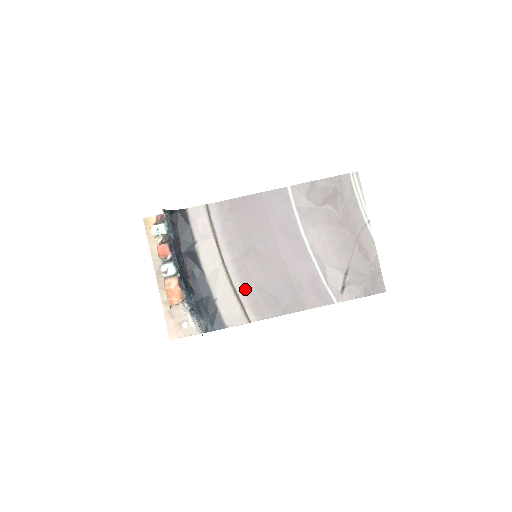
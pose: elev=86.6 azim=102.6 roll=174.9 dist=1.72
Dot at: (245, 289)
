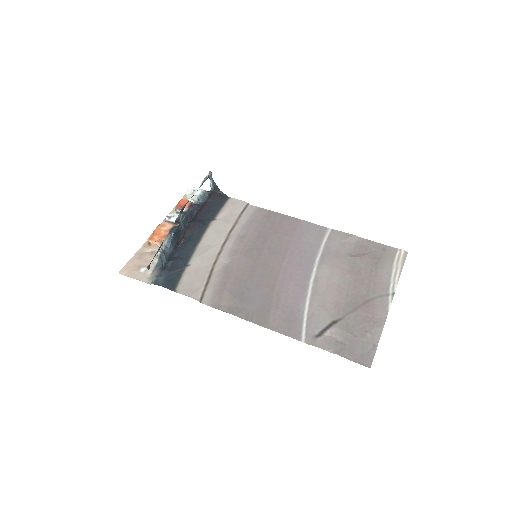
Dot at: (222, 275)
